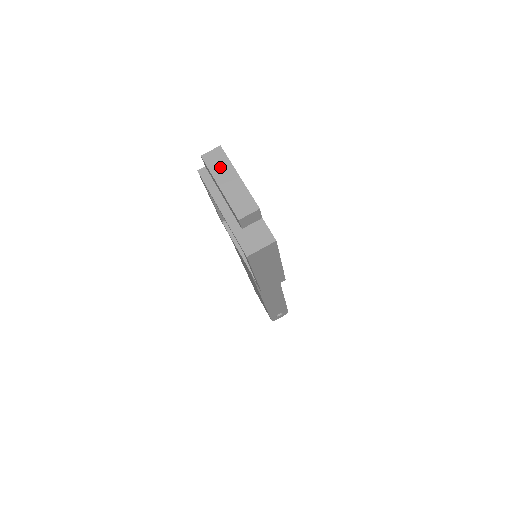
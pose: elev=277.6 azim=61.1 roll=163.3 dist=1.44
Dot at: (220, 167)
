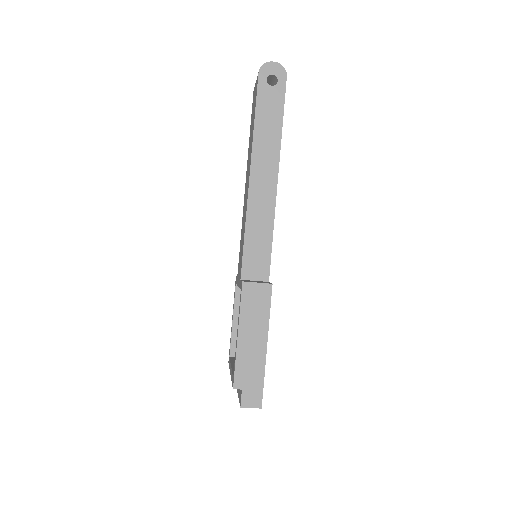
Dot at: occluded
